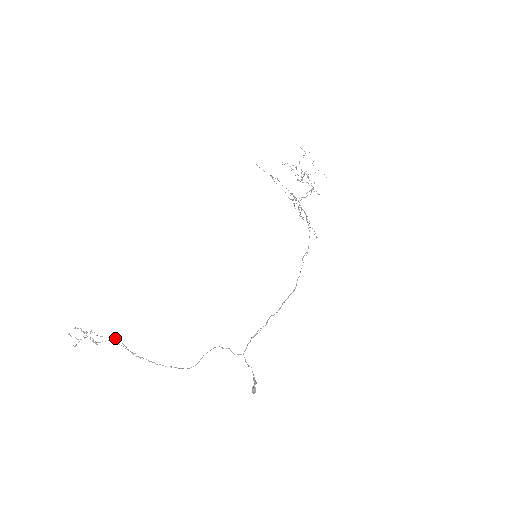
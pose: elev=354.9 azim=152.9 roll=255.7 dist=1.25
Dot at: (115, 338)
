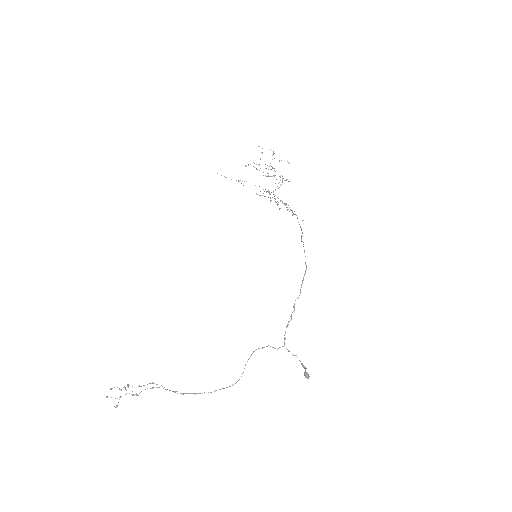
Dot at: (153, 383)
